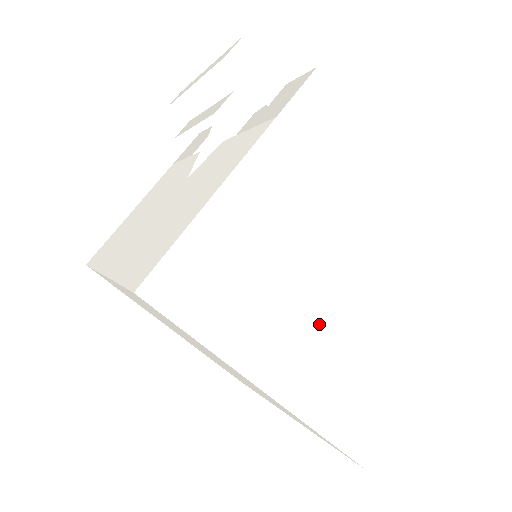
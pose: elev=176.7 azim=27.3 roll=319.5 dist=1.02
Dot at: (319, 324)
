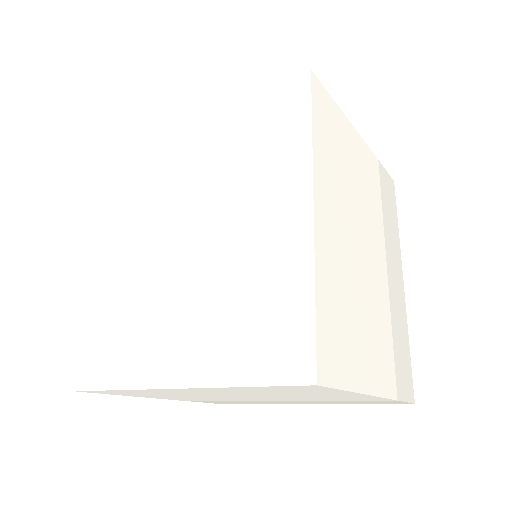
Dot at: (350, 240)
